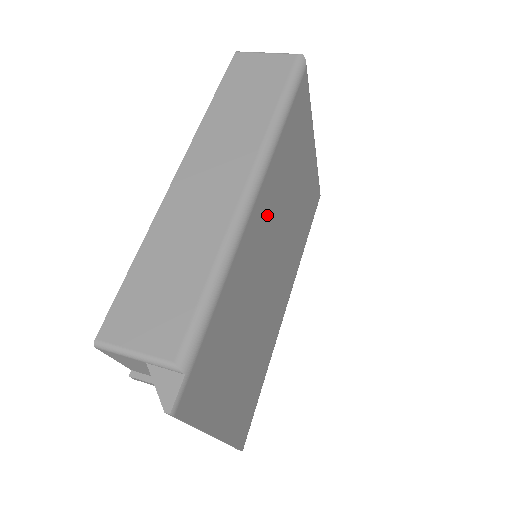
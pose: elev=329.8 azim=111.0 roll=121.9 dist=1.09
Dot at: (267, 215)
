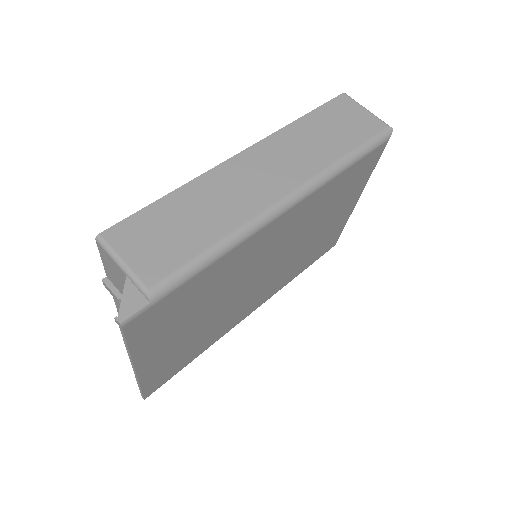
Dot at: (286, 229)
